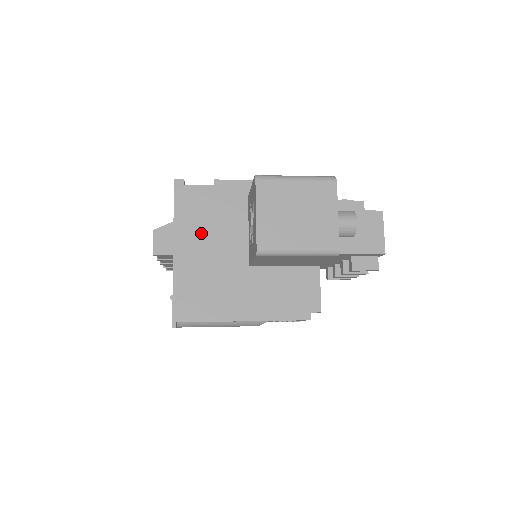
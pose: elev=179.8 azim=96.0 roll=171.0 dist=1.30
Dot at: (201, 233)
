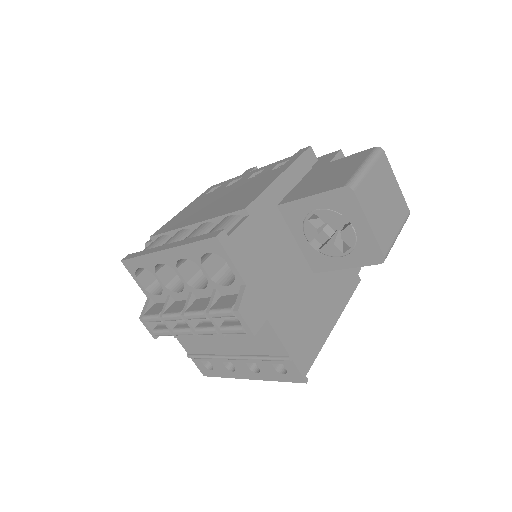
Dot at: (271, 275)
